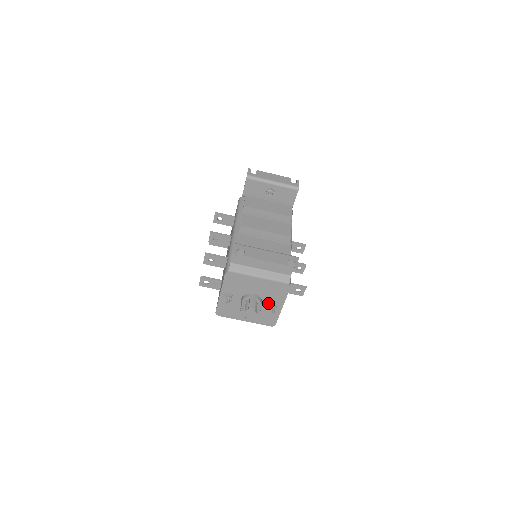
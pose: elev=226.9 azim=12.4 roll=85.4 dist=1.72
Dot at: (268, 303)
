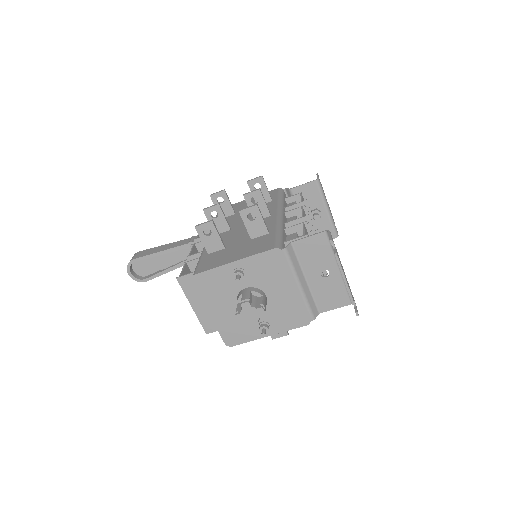
Dot at: (263, 318)
